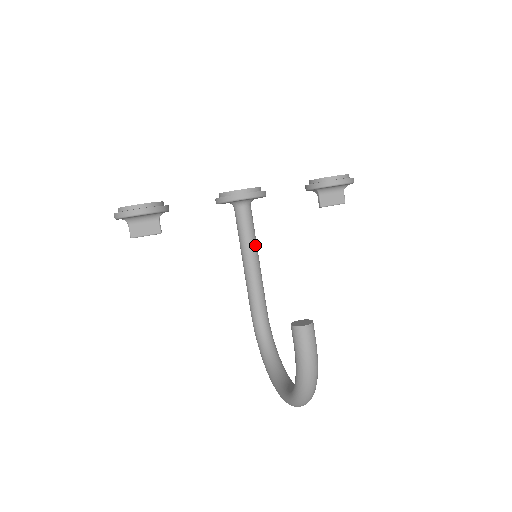
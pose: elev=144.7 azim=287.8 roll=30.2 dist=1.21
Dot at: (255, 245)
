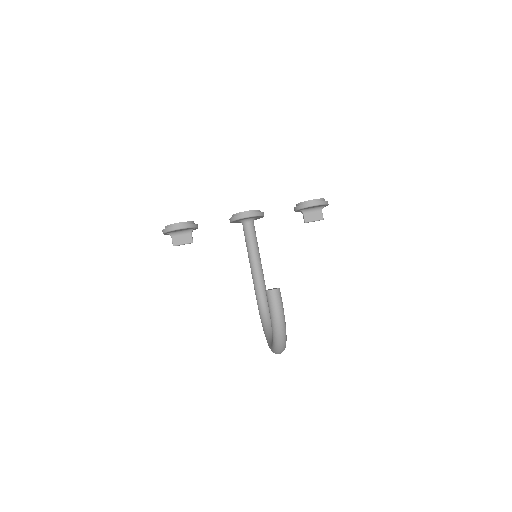
Dot at: (257, 250)
